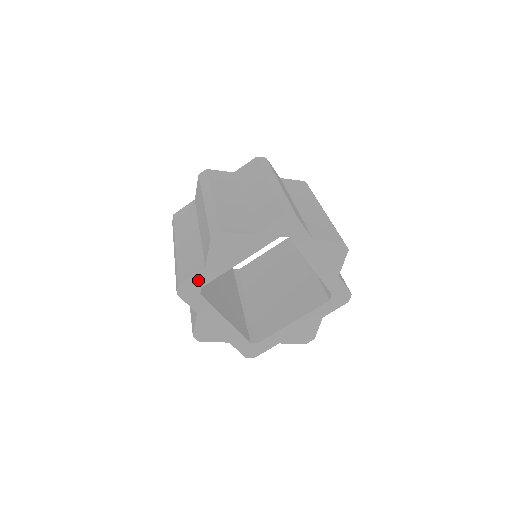
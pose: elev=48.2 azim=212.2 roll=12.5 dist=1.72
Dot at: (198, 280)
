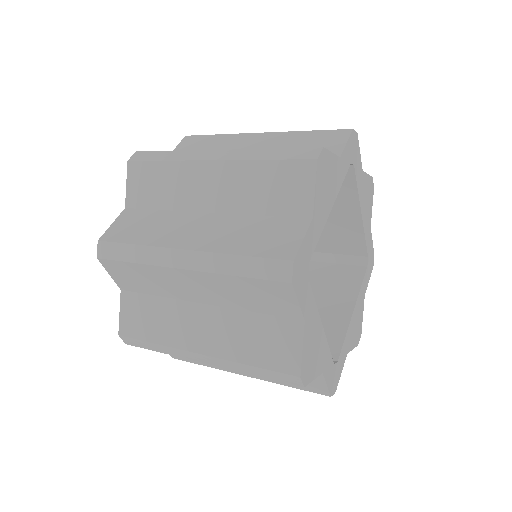
Dot at: (307, 247)
